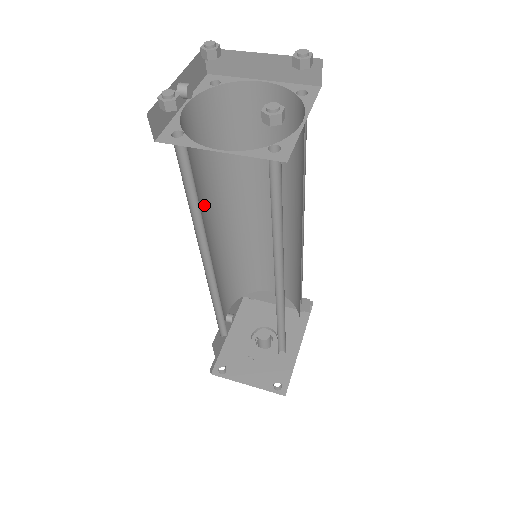
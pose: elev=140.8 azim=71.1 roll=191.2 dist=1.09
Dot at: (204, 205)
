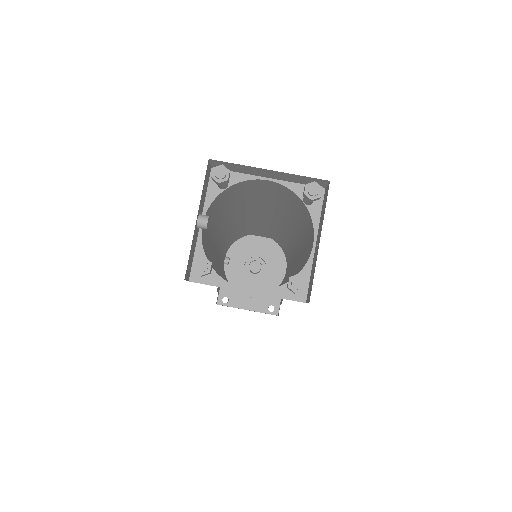
Dot at: (213, 244)
